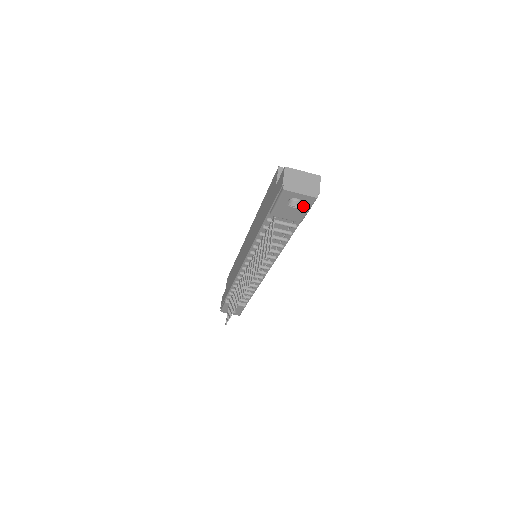
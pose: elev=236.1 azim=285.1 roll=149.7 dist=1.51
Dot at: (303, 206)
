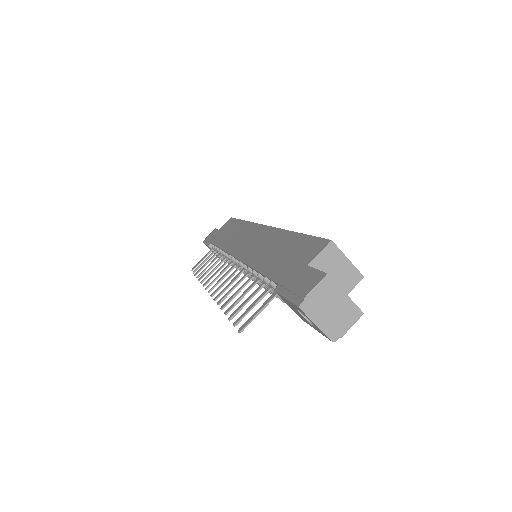
Dot at: (314, 326)
